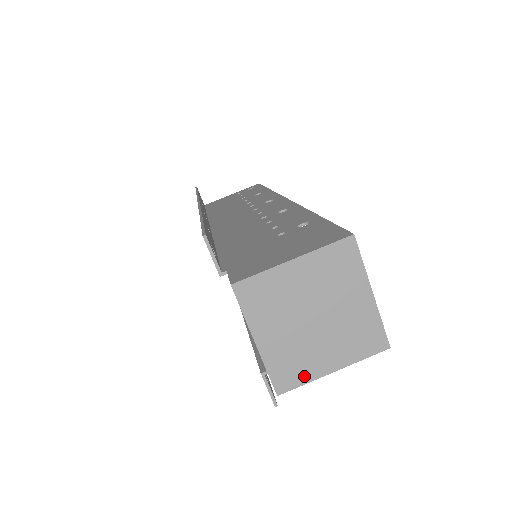
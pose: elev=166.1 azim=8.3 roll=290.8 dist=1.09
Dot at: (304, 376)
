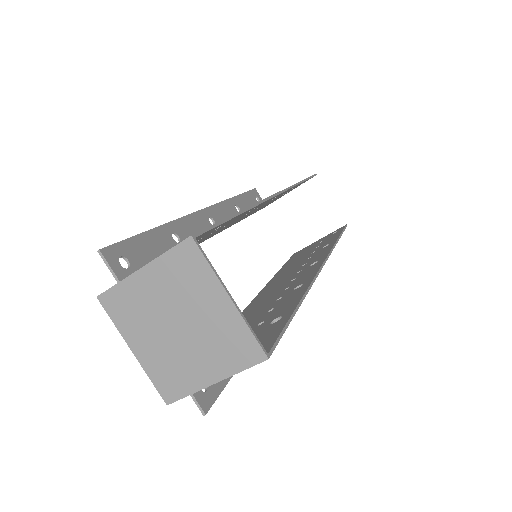
Dot at: (186, 387)
